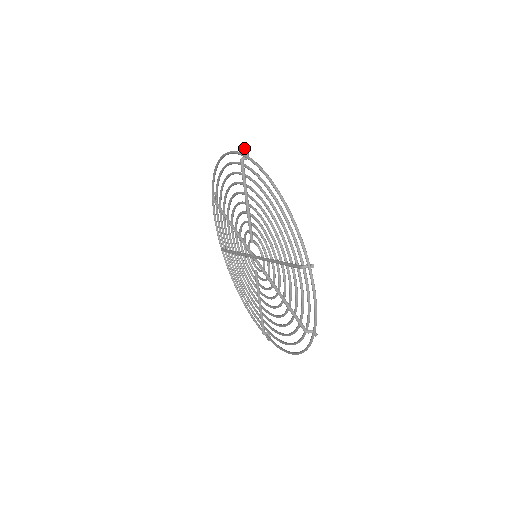
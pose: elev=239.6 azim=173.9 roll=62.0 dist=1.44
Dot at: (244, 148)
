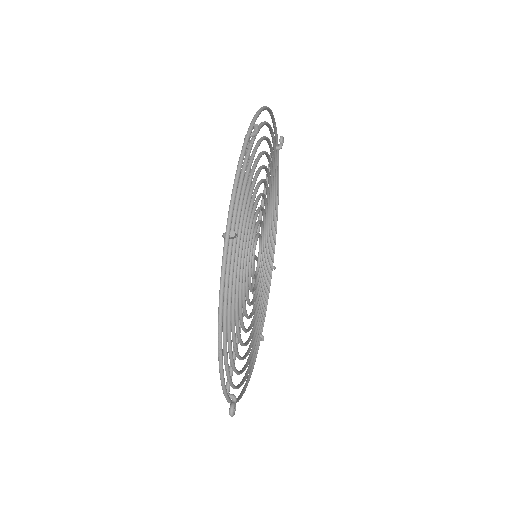
Dot at: (280, 142)
